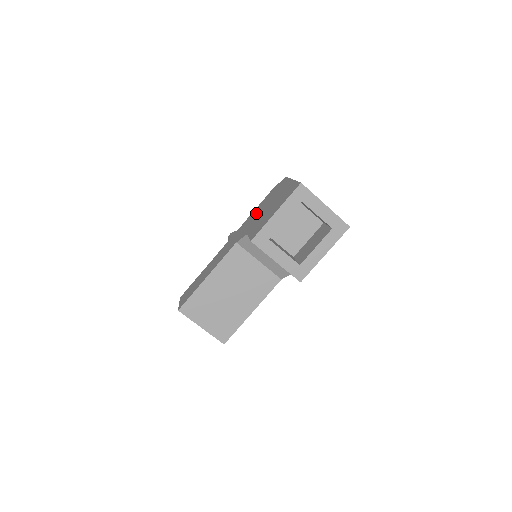
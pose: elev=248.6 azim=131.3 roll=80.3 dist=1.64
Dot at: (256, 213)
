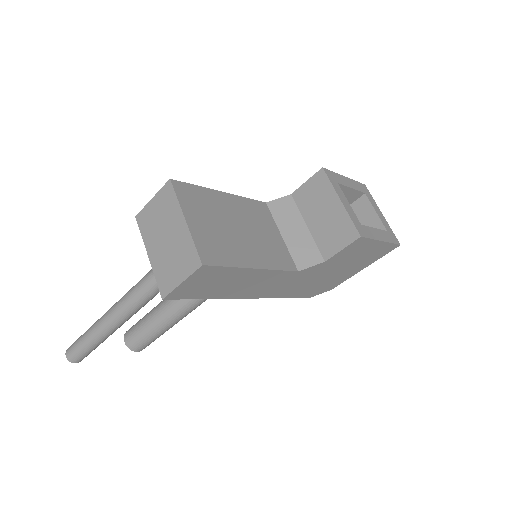
Dot at: occluded
